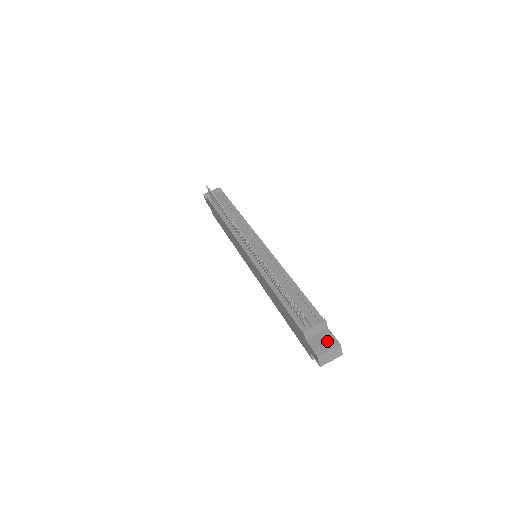
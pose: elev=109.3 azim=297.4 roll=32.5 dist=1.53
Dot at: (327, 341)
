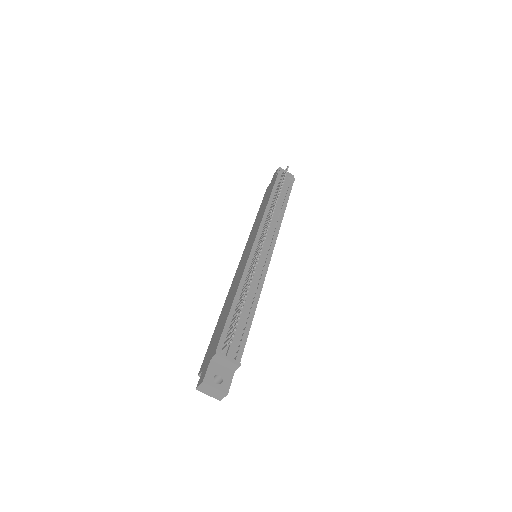
Dot at: (223, 380)
